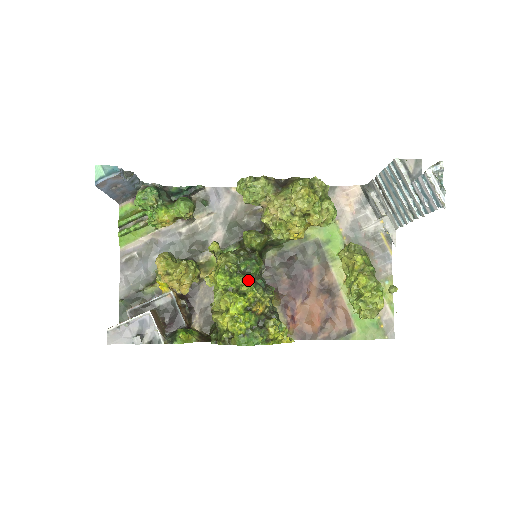
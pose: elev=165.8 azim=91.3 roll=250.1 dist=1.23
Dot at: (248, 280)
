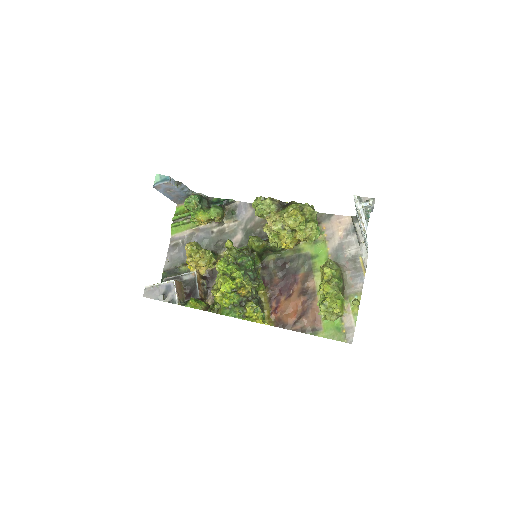
Dot at: (239, 270)
